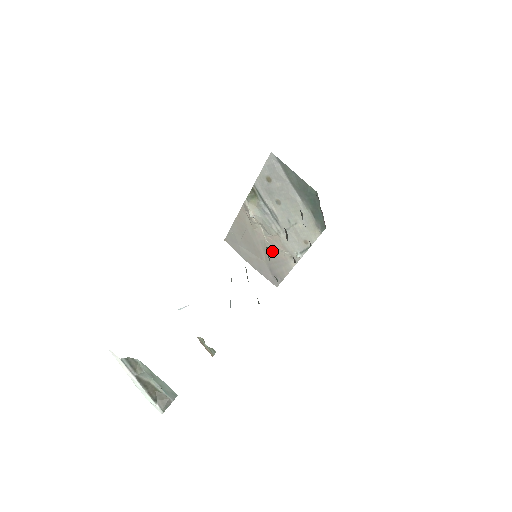
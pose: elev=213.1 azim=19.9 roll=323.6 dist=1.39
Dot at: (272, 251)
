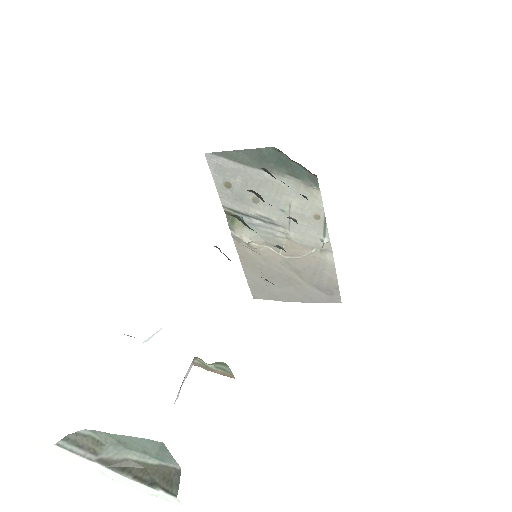
Dot at: (300, 264)
